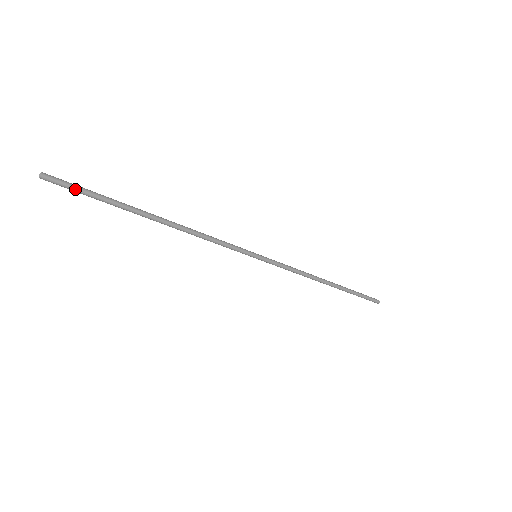
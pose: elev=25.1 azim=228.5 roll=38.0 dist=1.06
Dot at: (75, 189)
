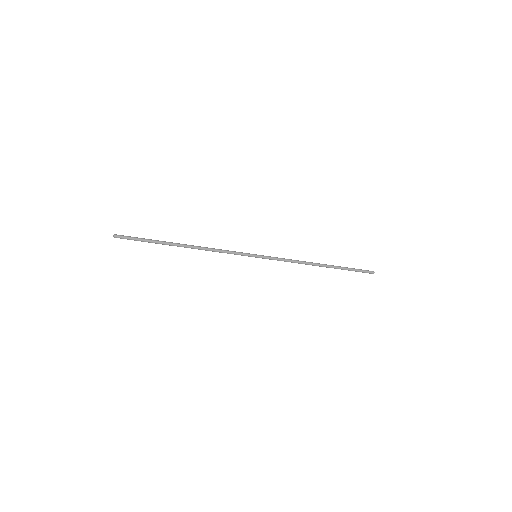
Dot at: (133, 239)
